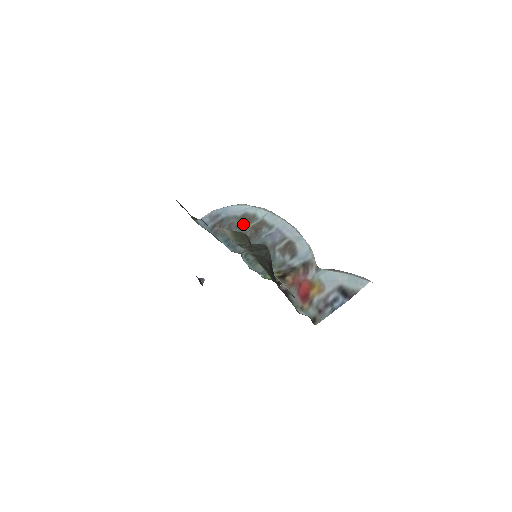
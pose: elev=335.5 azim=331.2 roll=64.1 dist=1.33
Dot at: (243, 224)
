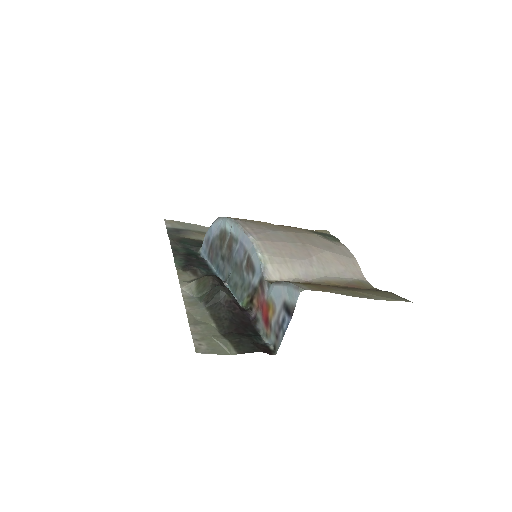
Dot at: (222, 244)
